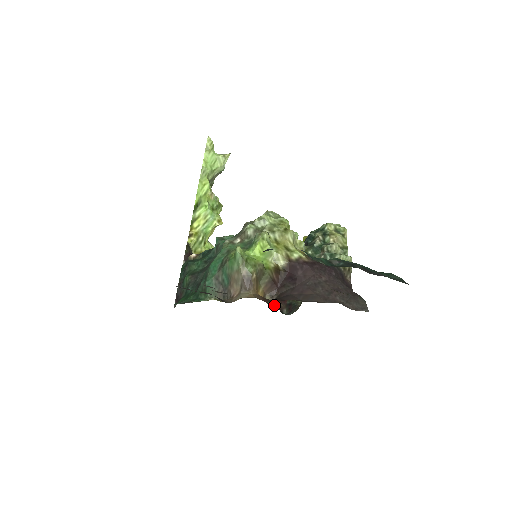
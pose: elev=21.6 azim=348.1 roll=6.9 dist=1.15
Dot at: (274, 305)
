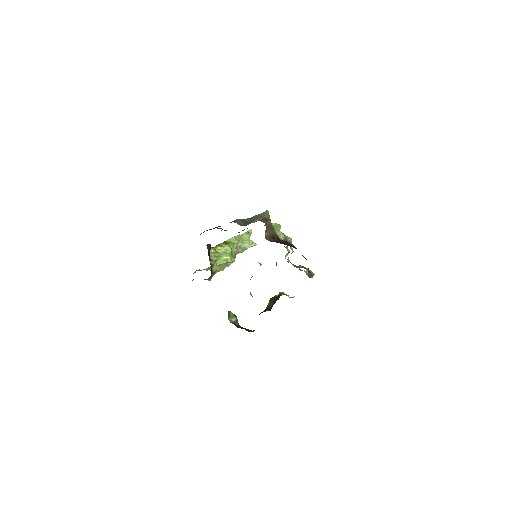
Dot at: (231, 322)
